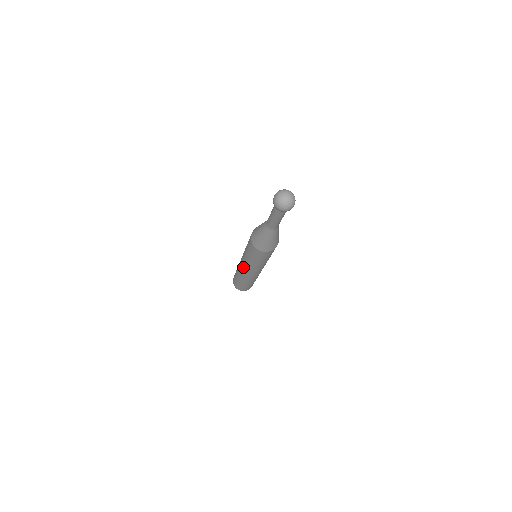
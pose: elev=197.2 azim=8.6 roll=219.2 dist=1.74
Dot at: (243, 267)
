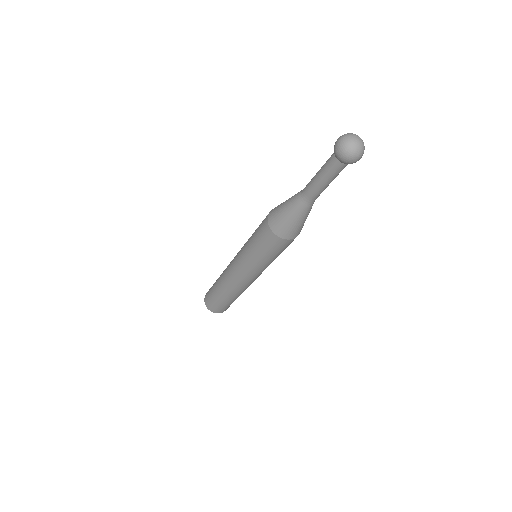
Dot at: (242, 278)
